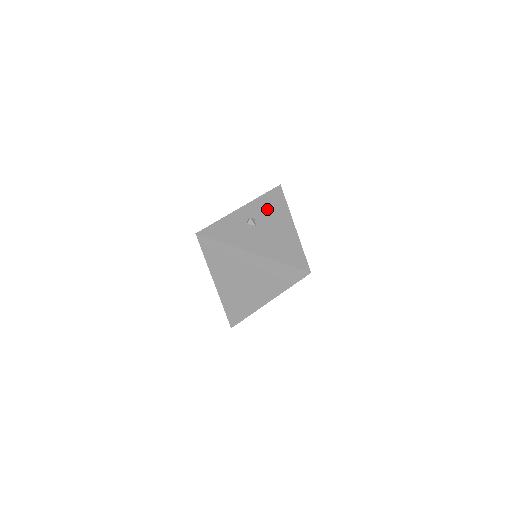
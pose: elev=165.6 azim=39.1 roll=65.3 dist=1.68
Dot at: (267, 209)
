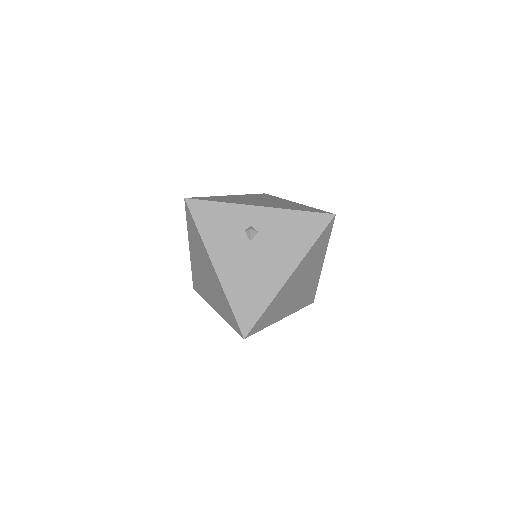
Dot at: (284, 232)
